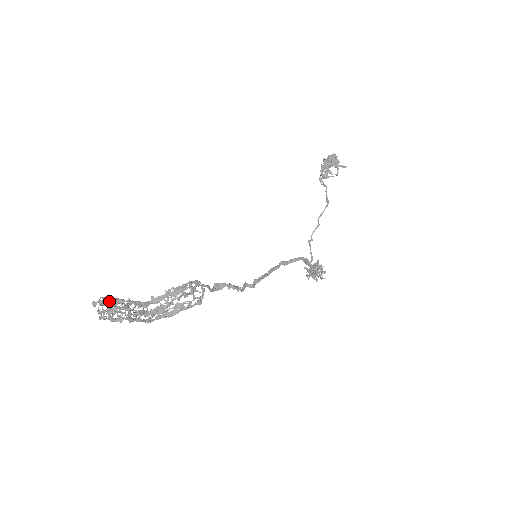
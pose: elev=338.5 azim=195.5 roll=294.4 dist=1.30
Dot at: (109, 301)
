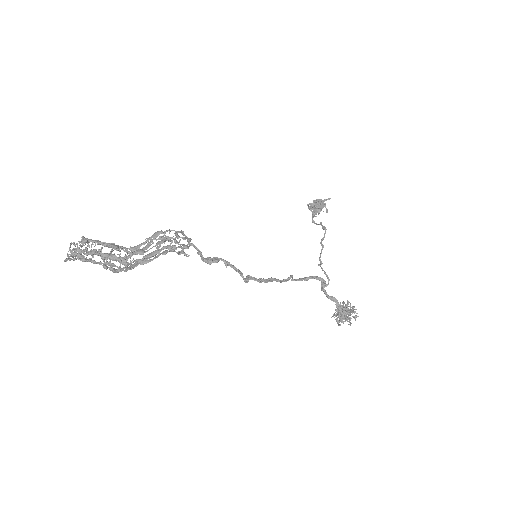
Dot at: (81, 243)
